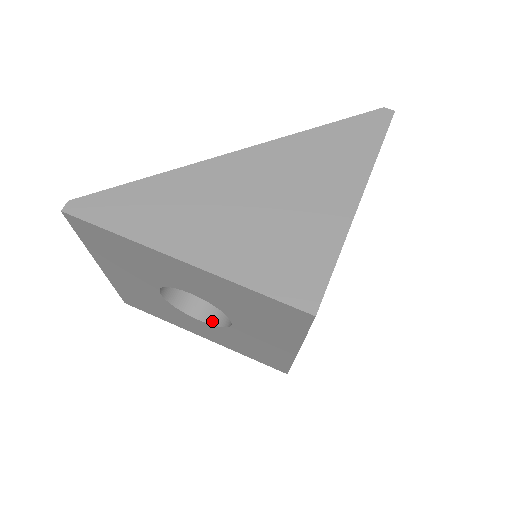
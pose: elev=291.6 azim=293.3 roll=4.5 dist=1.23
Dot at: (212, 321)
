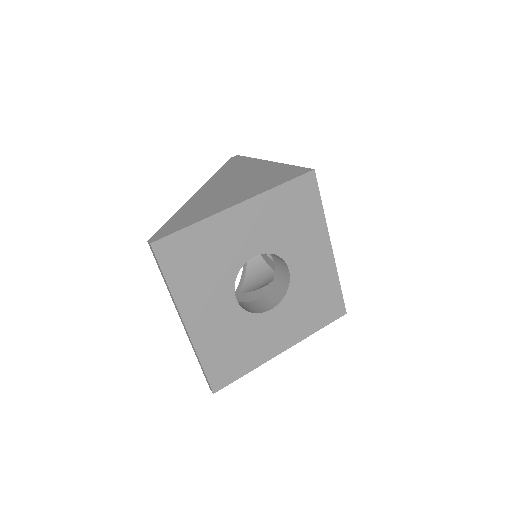
Dot at: (278, 301)
